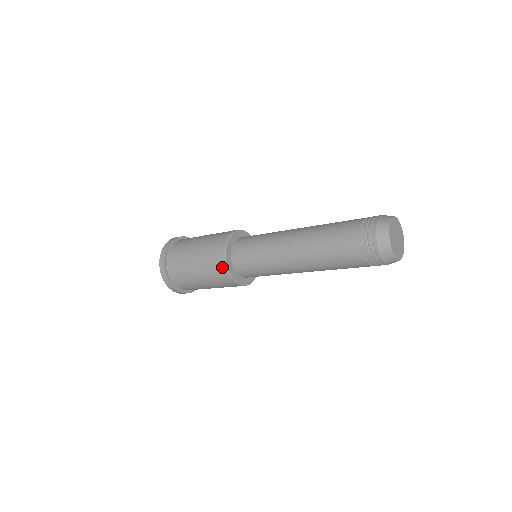
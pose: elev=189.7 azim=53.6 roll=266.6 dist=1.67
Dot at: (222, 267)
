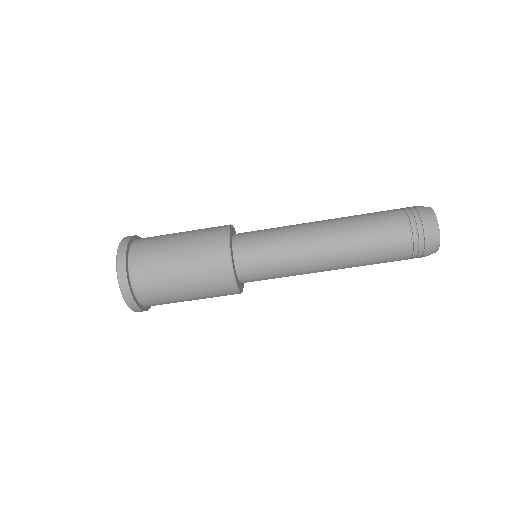
Dot at: (226, 272)
